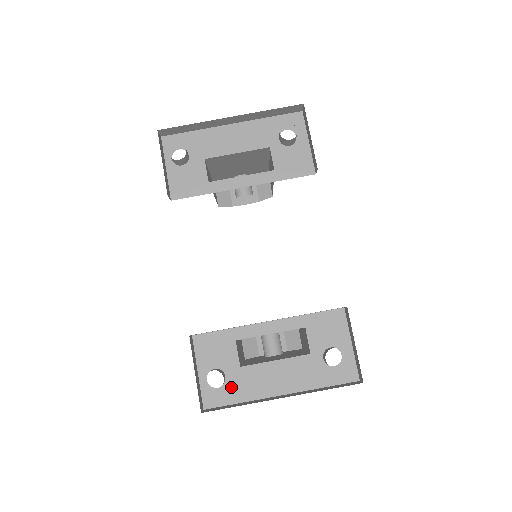
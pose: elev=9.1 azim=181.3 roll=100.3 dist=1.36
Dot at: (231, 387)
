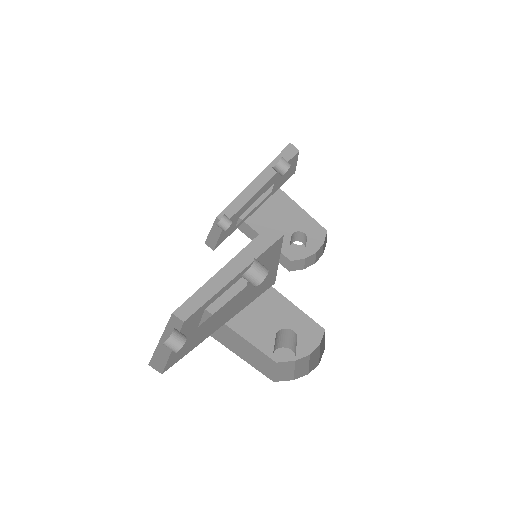
Dot at: (186, 346)
